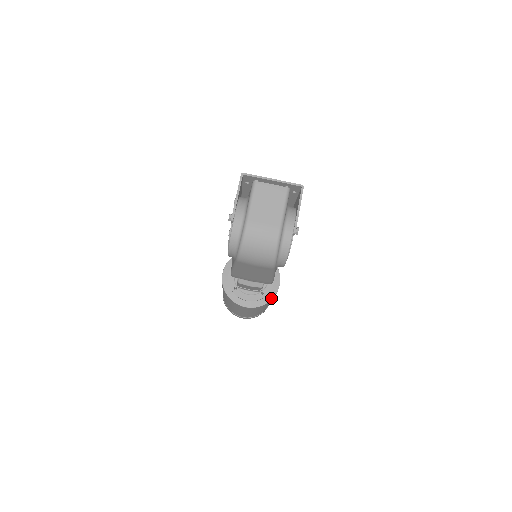
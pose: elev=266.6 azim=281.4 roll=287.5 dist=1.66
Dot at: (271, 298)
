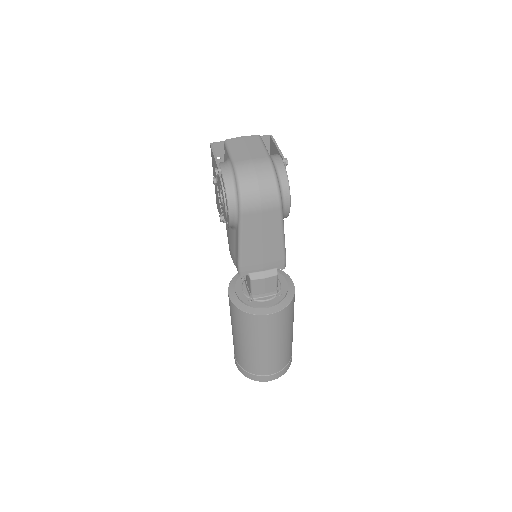
Dot at: (292, 296)
